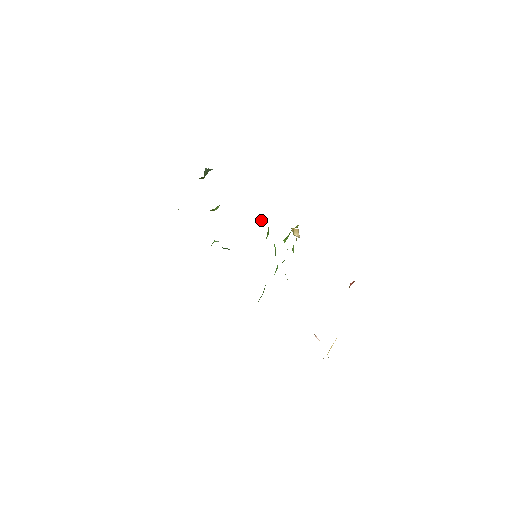
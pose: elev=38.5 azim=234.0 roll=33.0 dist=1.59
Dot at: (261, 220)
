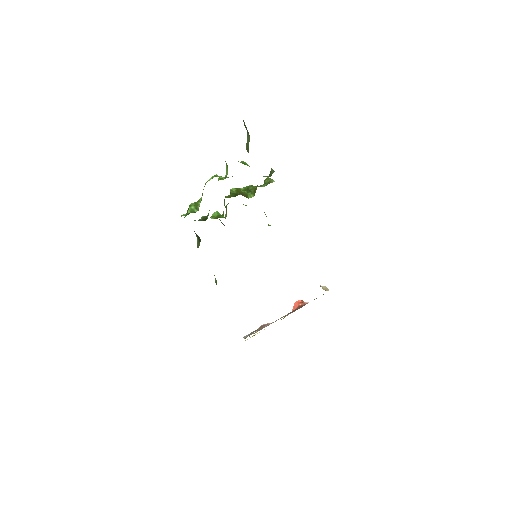
Dot at: occluded
